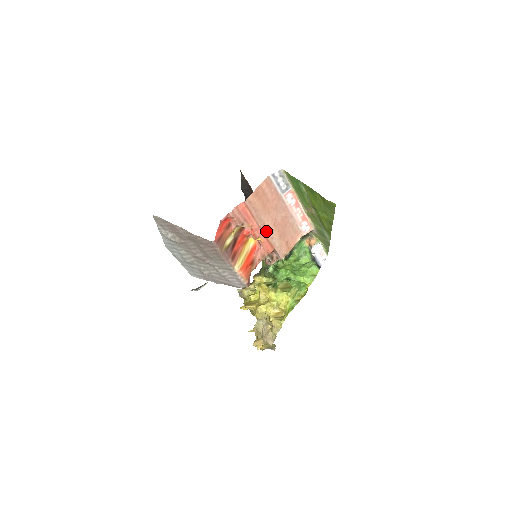
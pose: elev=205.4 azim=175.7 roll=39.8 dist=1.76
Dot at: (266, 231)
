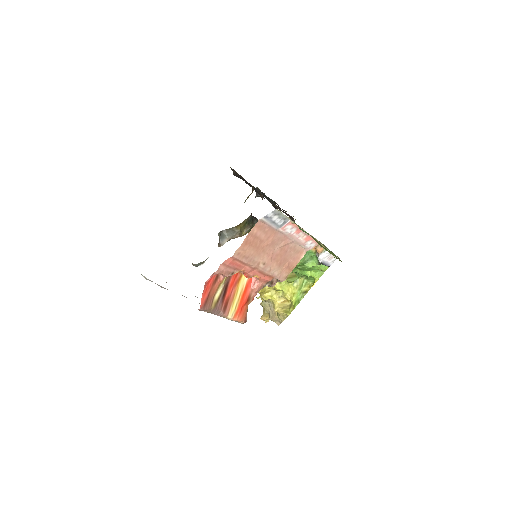
Dot at: (262, 268)
